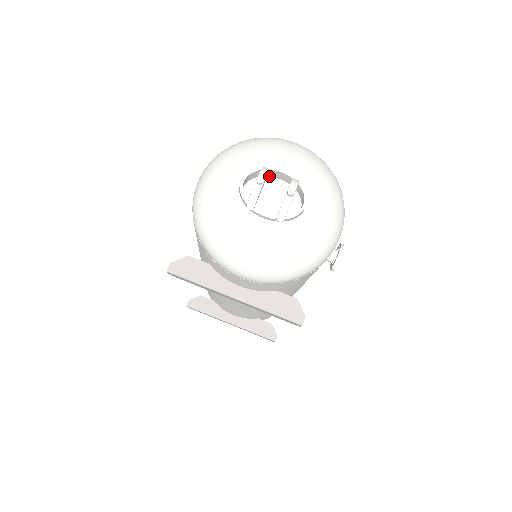
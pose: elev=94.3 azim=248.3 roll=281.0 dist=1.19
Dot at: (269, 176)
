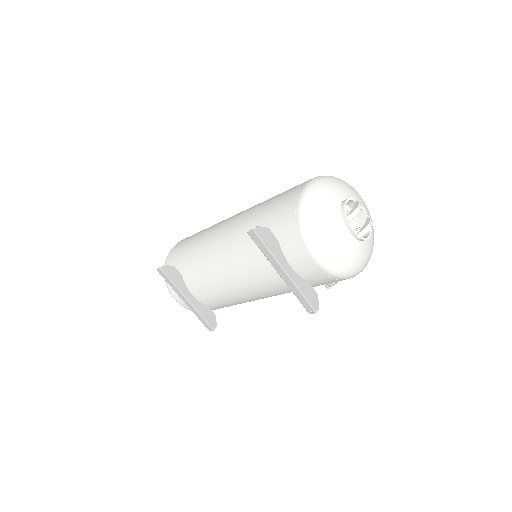
Dot at: (351, 208)
